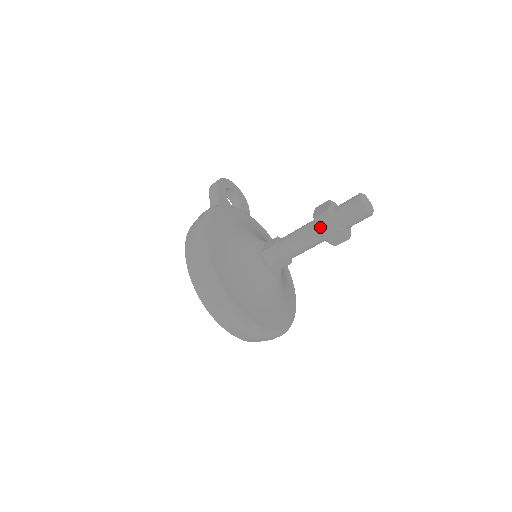
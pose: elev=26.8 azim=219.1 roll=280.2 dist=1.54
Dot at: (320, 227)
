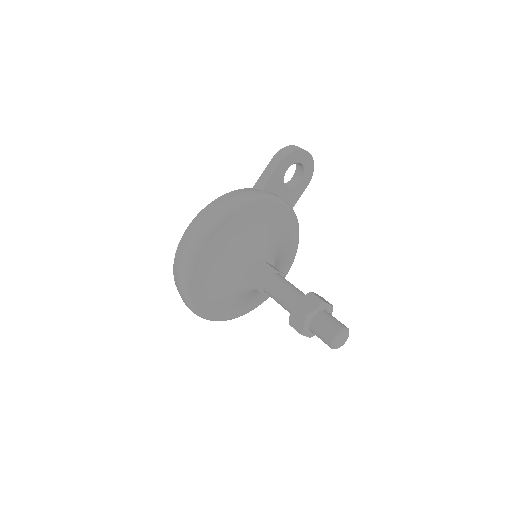
Dot at: (292, 316)
